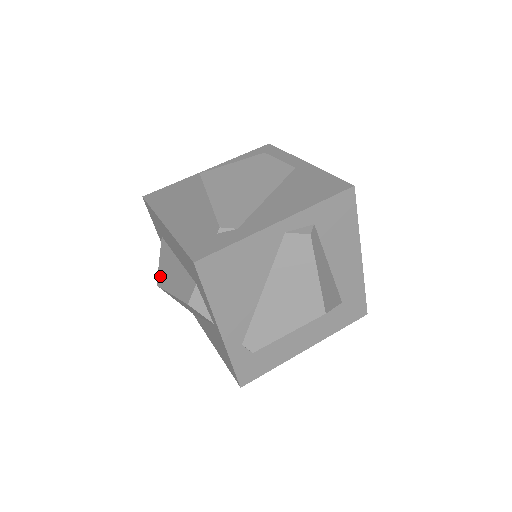
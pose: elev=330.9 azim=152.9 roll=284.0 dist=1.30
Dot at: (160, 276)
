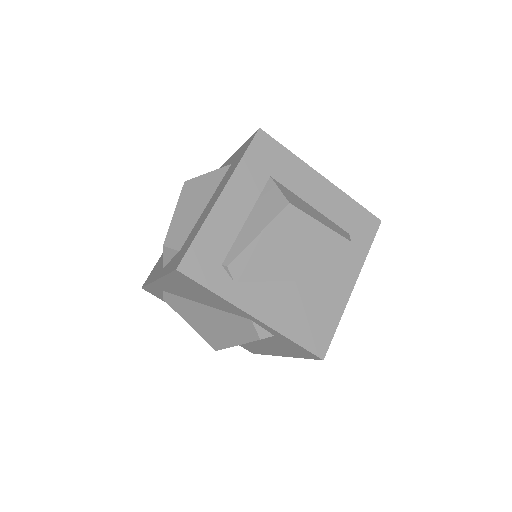
Dot at: (192, 183)
